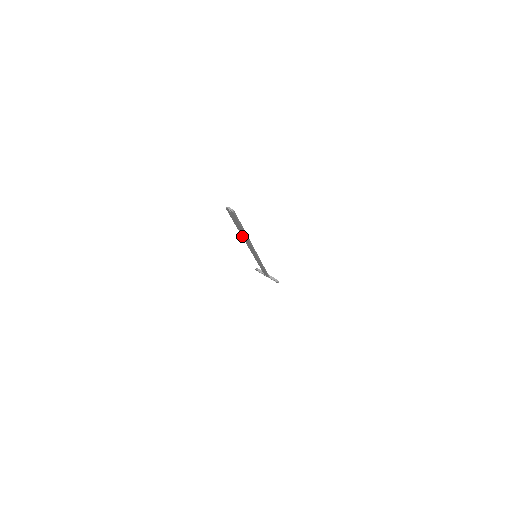
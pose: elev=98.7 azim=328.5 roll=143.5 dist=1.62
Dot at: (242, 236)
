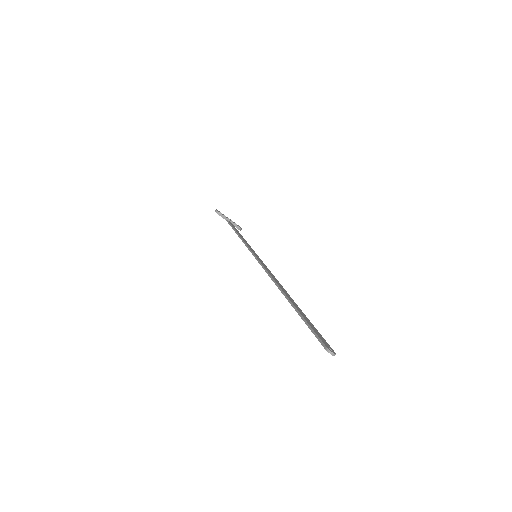
Dot at: occluded
